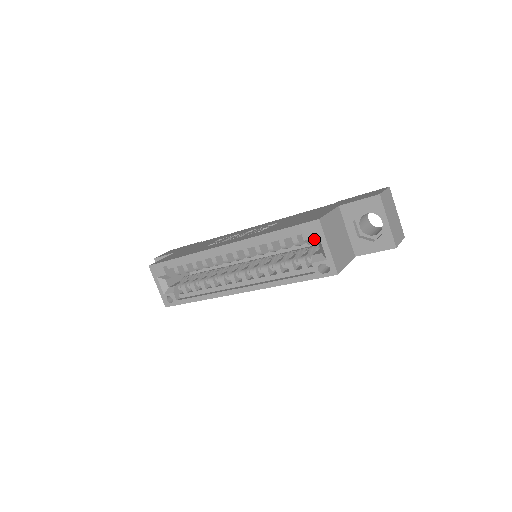
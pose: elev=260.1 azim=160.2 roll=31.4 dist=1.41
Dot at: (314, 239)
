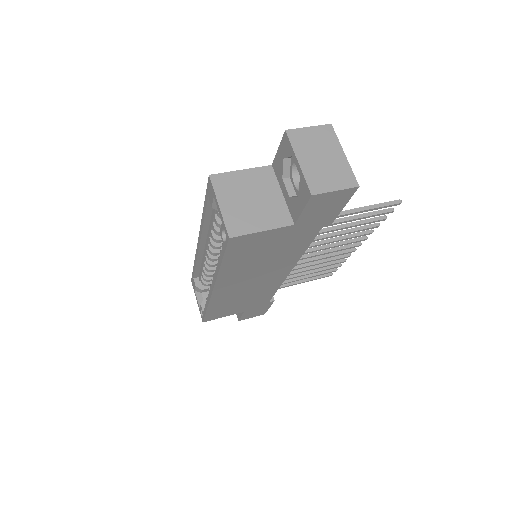
Dot at: (215, 202)
